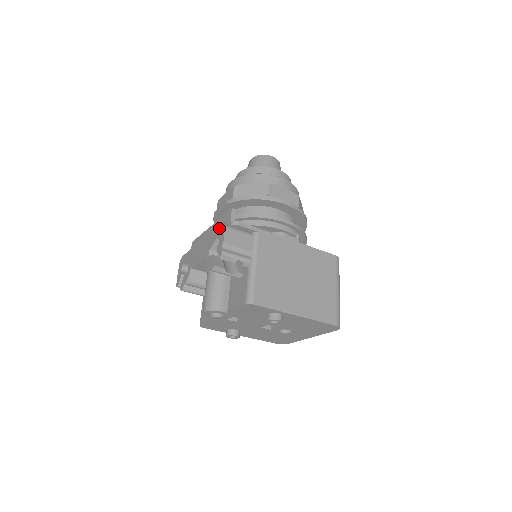
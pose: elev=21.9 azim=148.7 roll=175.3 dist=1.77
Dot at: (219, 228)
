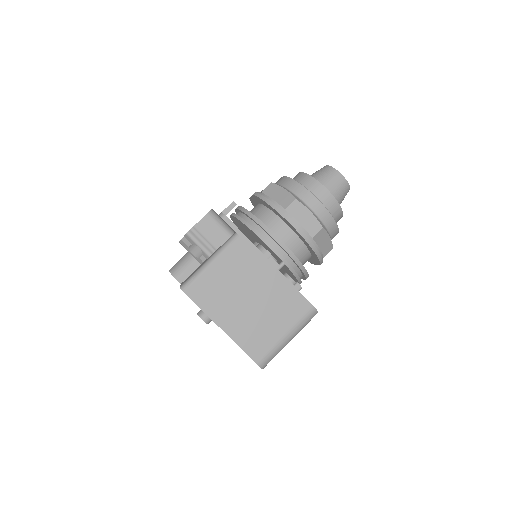
Dot at: occluded
